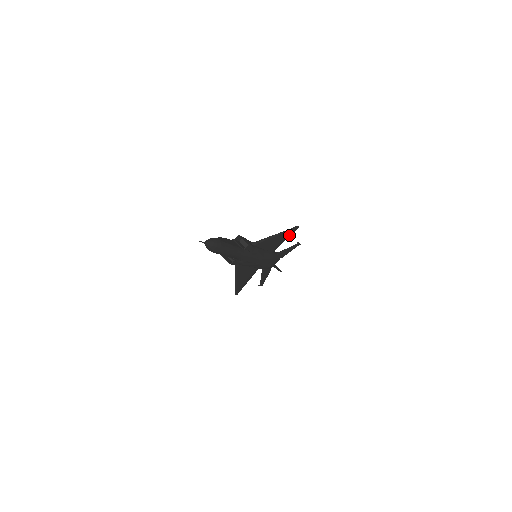
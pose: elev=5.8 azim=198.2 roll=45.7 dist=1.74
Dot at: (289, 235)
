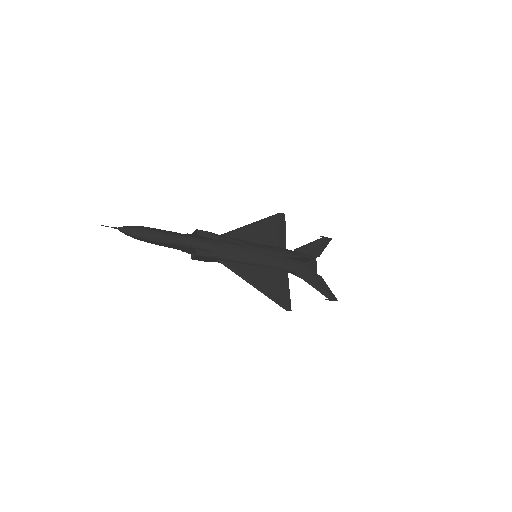
Dot at: (282, 226)
